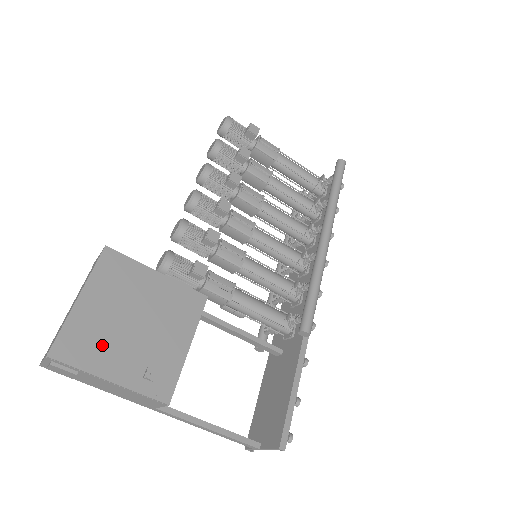
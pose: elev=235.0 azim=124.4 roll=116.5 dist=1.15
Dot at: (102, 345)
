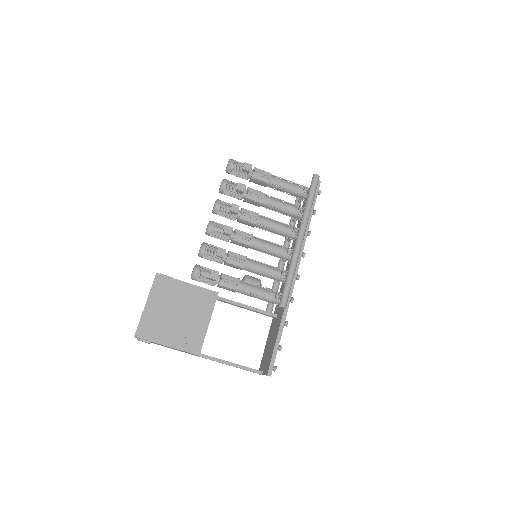
Dot at: (161, 328)
